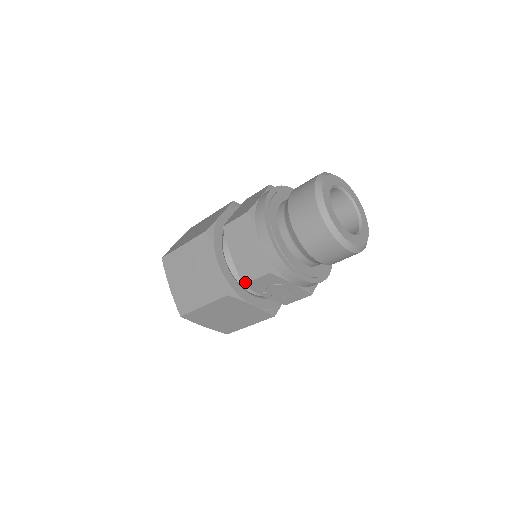
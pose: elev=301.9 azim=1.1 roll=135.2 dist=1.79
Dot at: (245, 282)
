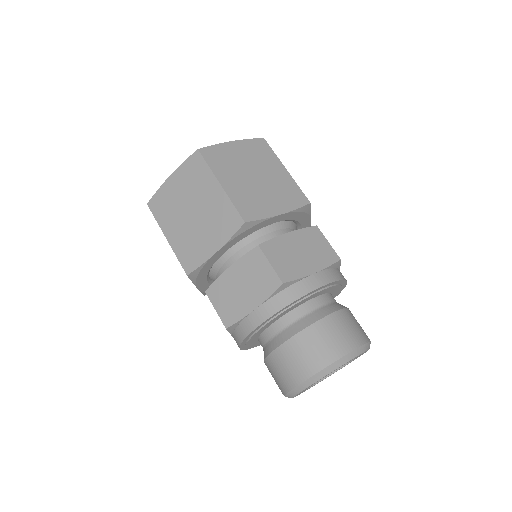
Dot at: (208, 294)
